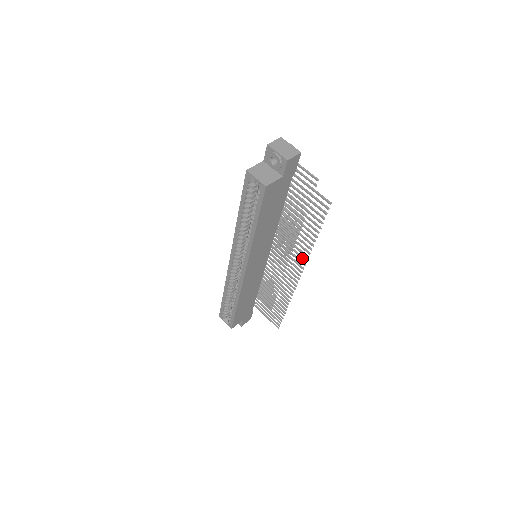
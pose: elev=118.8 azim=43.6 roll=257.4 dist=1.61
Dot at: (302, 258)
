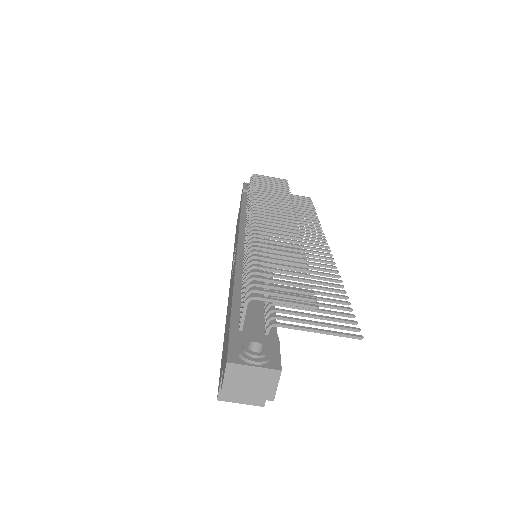
Dot at: (326, 263)
